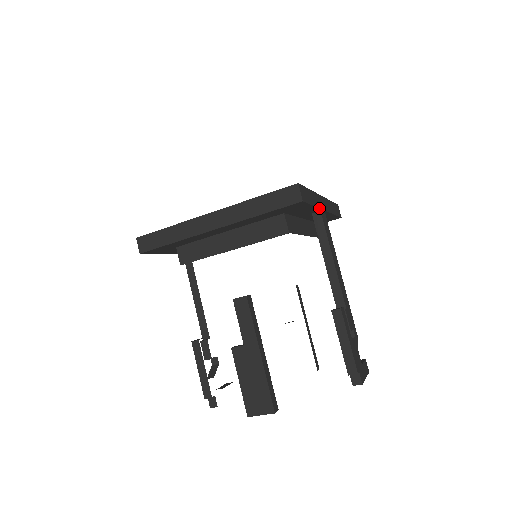
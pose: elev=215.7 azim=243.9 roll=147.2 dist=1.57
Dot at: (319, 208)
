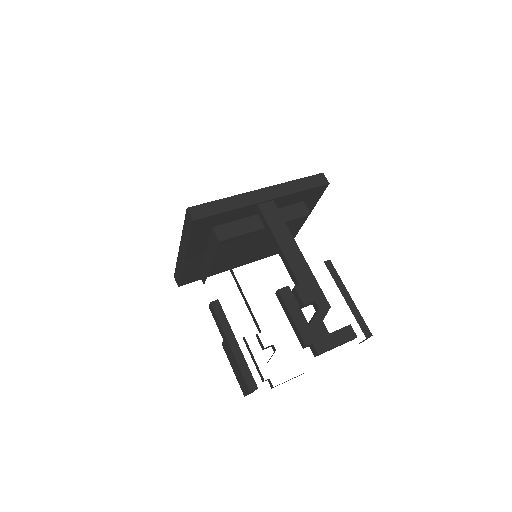
Dot at: (245, 206)
